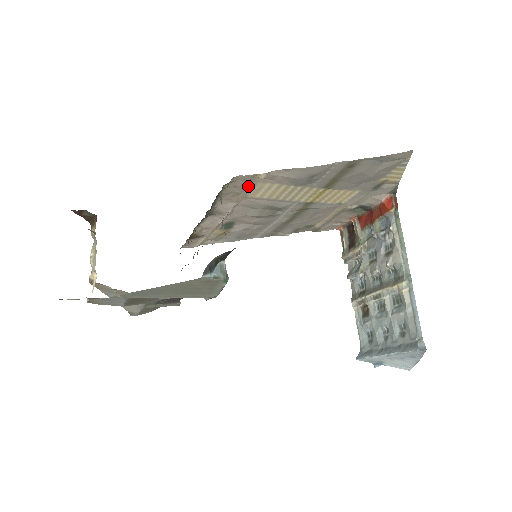
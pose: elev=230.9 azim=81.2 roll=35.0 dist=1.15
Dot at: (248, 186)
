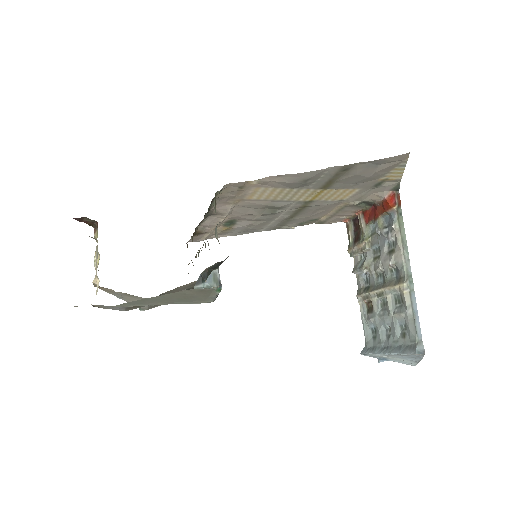
Dot at: (242, 191)
